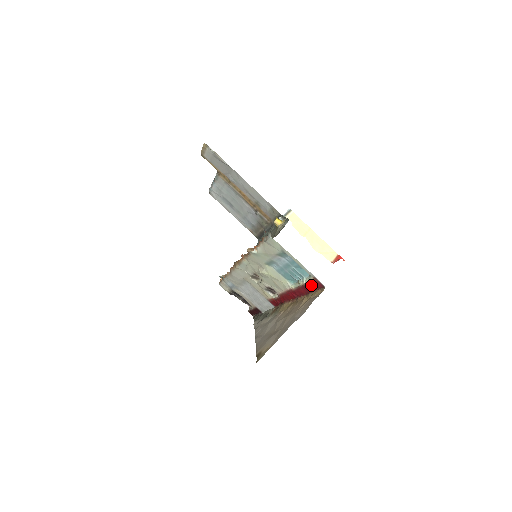
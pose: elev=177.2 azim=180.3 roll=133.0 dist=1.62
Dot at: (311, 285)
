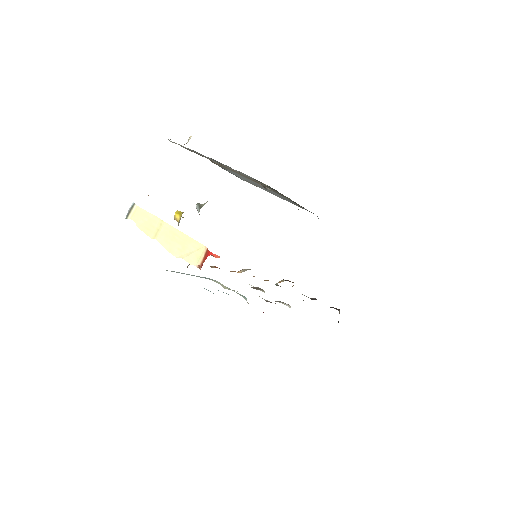
Dot at: occluded
